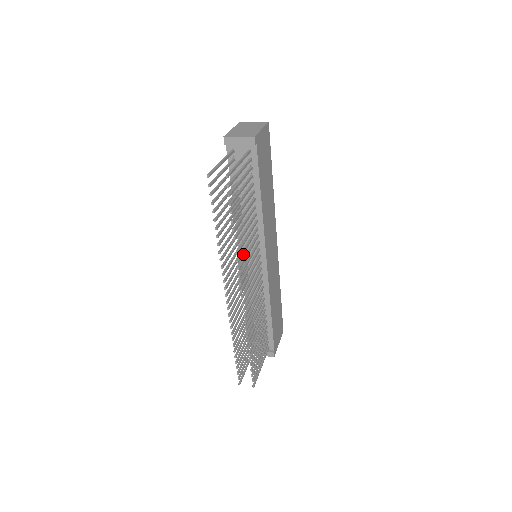
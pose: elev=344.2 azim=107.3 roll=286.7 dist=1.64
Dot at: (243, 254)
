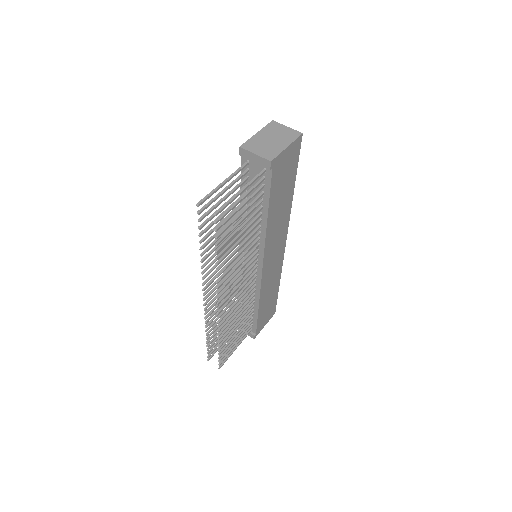
Dot at: (242, 252)
